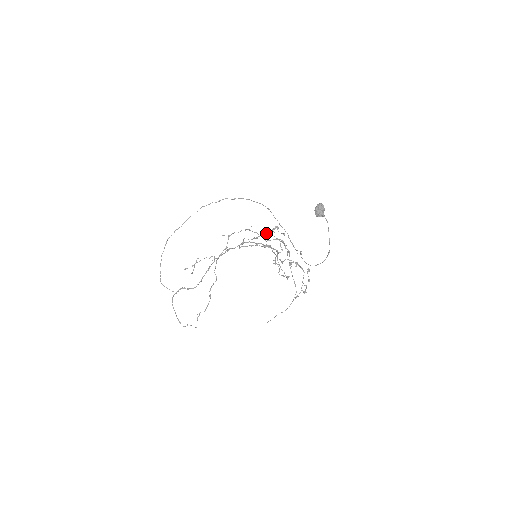
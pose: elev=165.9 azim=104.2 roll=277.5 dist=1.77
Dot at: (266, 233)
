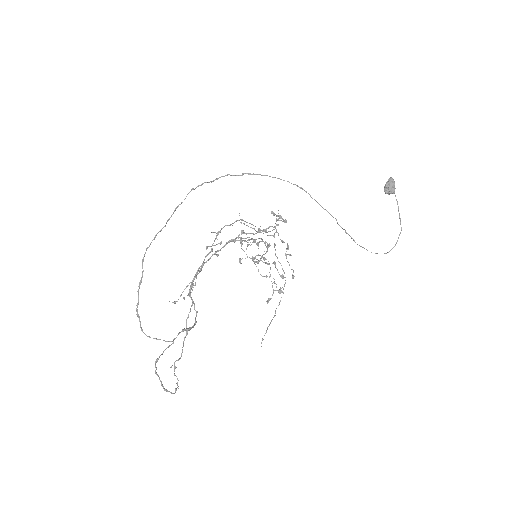
Dot at: occluded
